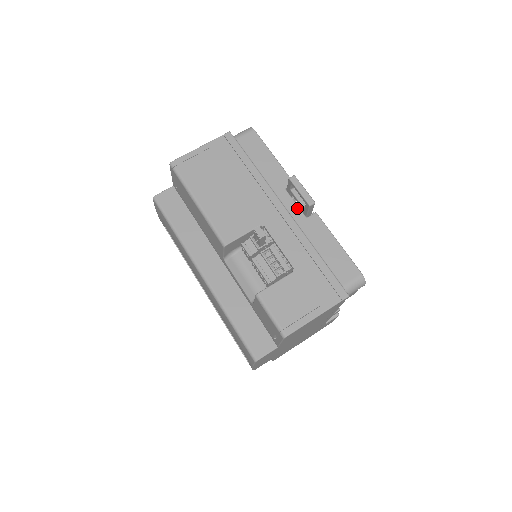
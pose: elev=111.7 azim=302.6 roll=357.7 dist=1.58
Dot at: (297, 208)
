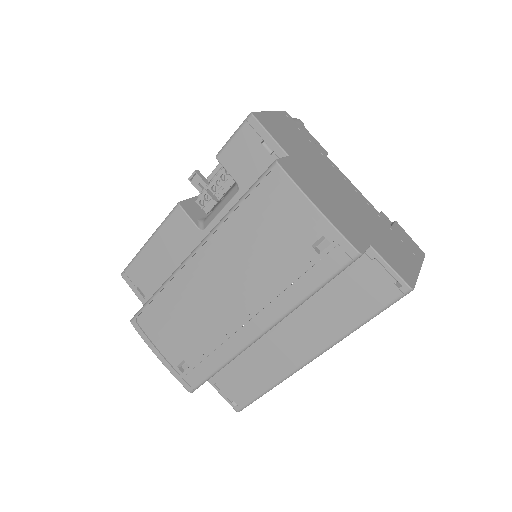
Dot at: occluded
